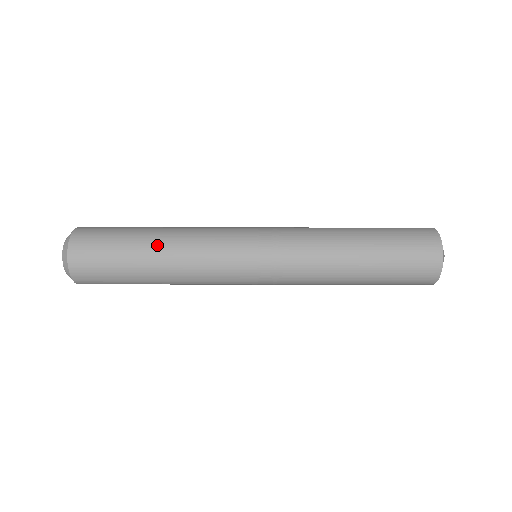
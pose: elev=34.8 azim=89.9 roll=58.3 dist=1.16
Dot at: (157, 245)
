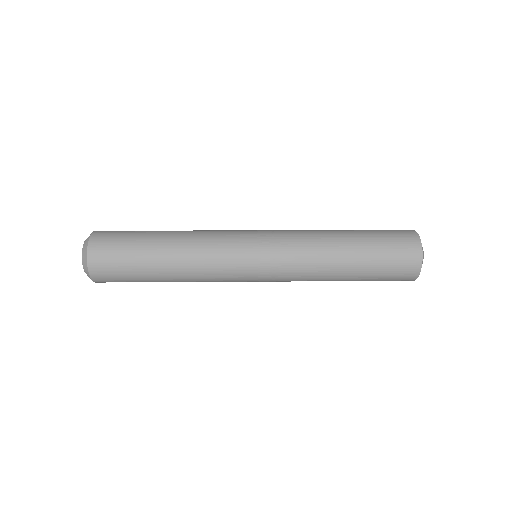
Dot at: occluded
